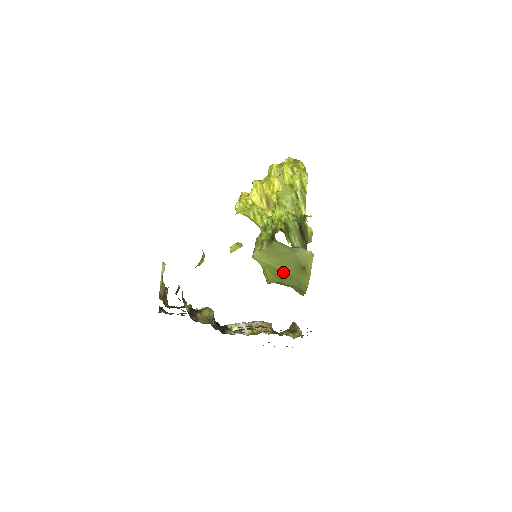
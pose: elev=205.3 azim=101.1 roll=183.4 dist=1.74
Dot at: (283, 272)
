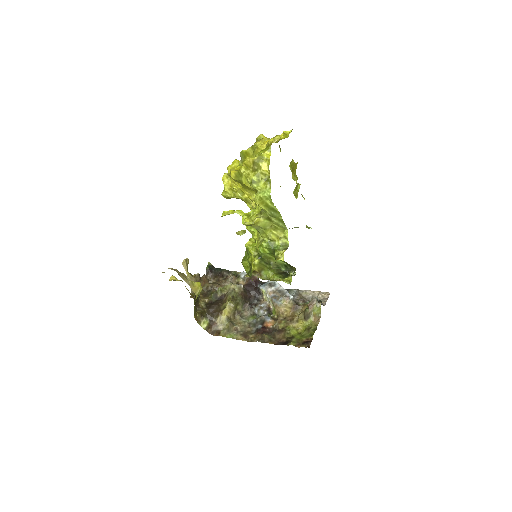
Dot at: occluded
